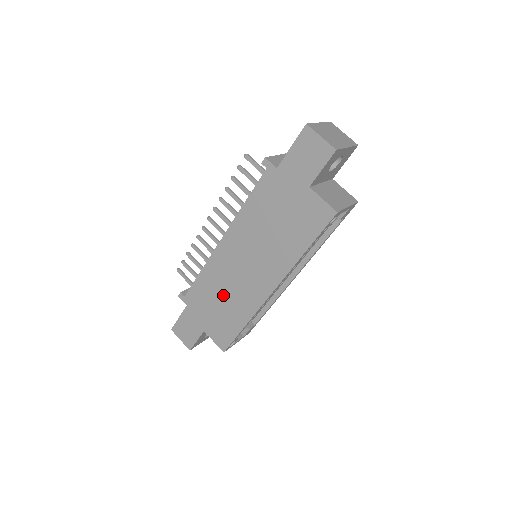
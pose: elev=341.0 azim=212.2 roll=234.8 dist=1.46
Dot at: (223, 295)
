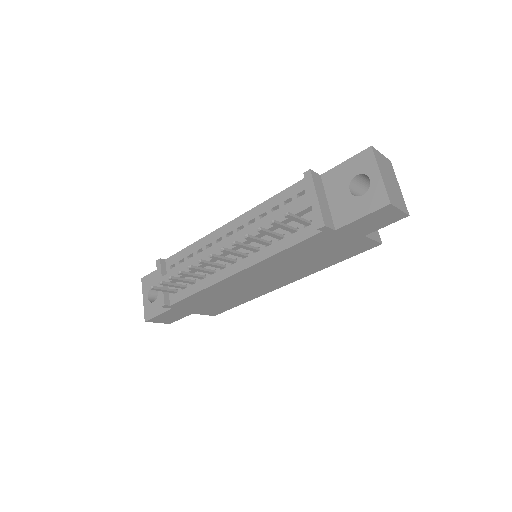
Dot at: (226, 296)
